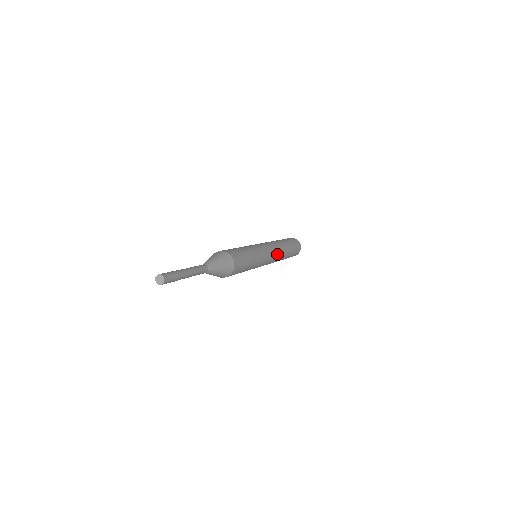
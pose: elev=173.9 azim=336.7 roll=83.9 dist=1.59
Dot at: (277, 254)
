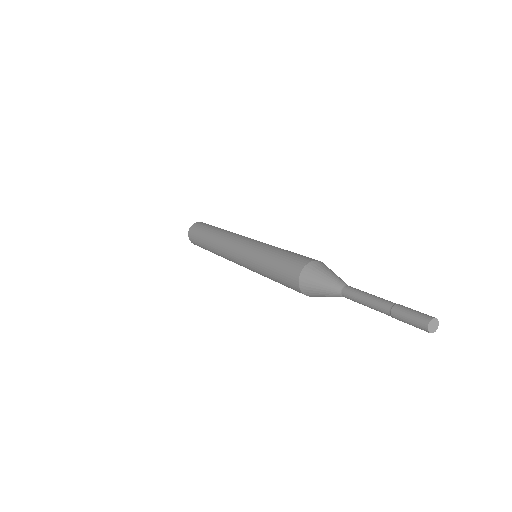
Dot at: occluded
